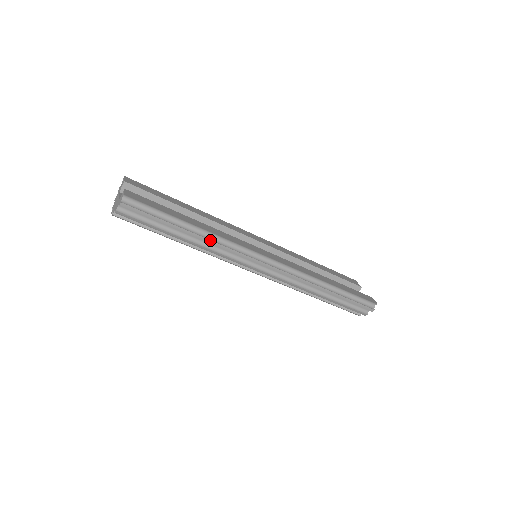
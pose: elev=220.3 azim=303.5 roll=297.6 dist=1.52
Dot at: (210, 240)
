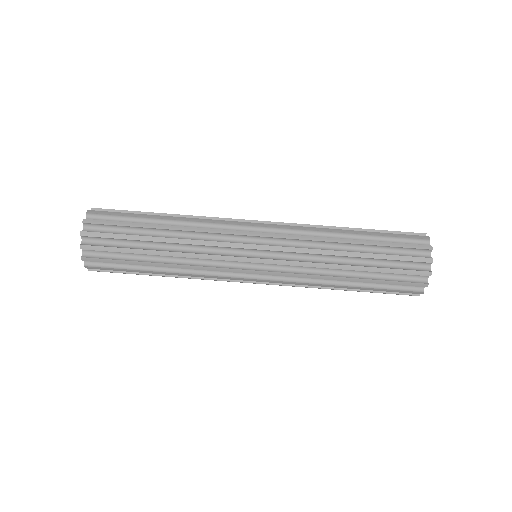
Dot at: (186, 218)
